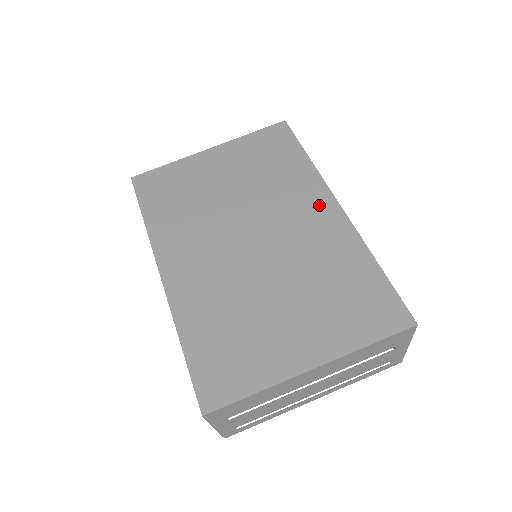
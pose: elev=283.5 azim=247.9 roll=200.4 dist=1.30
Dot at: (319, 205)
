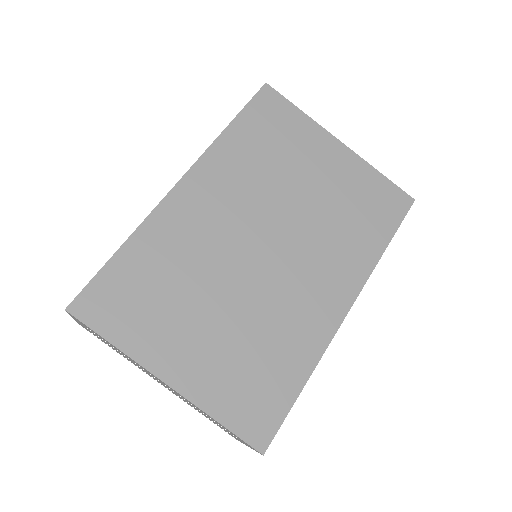
Dot at: (338, 291)
